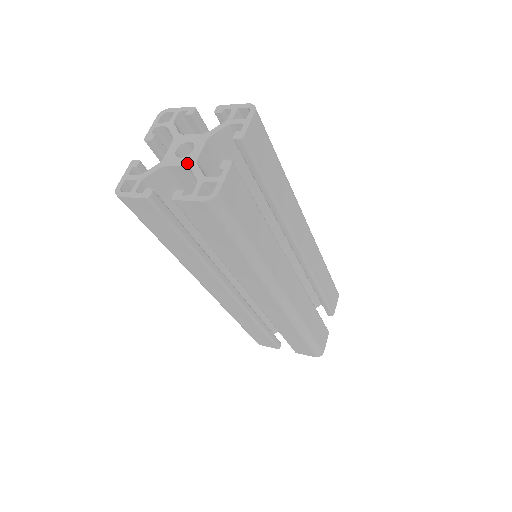
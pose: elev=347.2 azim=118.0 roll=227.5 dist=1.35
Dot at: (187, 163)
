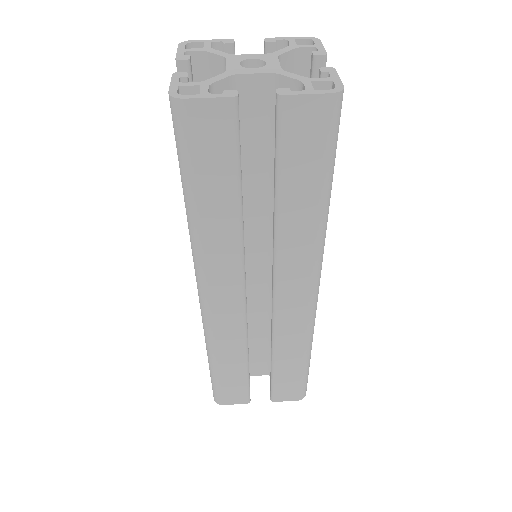
Dot at: (269, 71)
